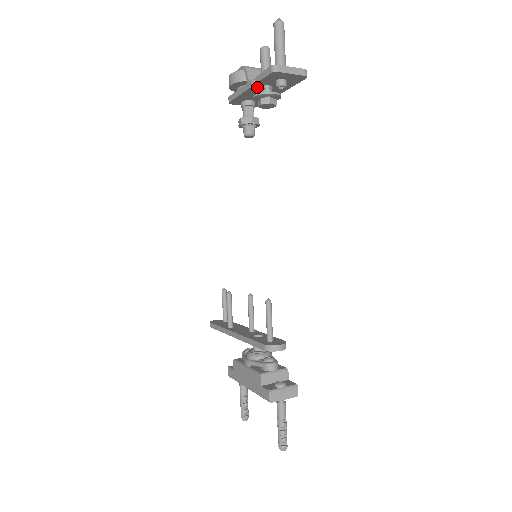
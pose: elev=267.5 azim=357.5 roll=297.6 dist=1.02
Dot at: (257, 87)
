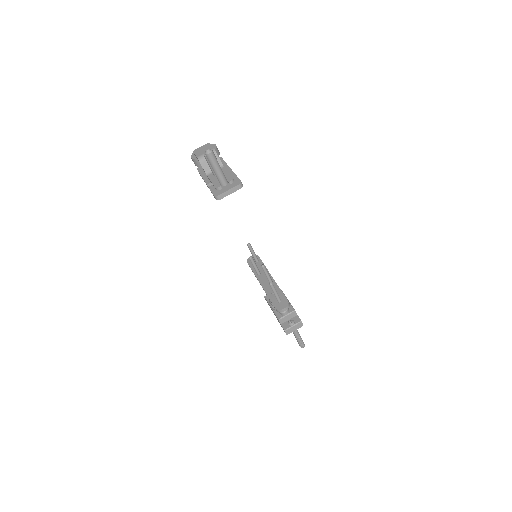
Dot at: occluded
